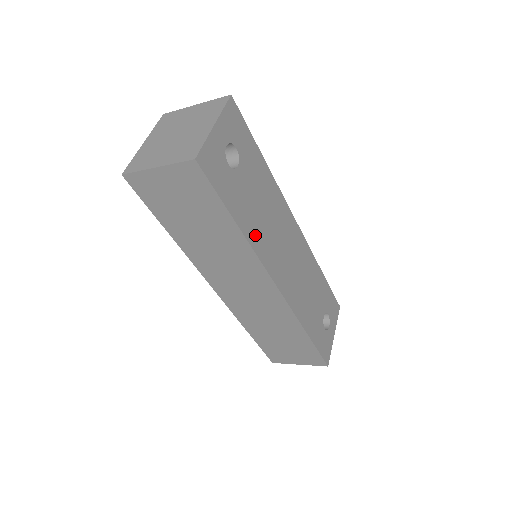
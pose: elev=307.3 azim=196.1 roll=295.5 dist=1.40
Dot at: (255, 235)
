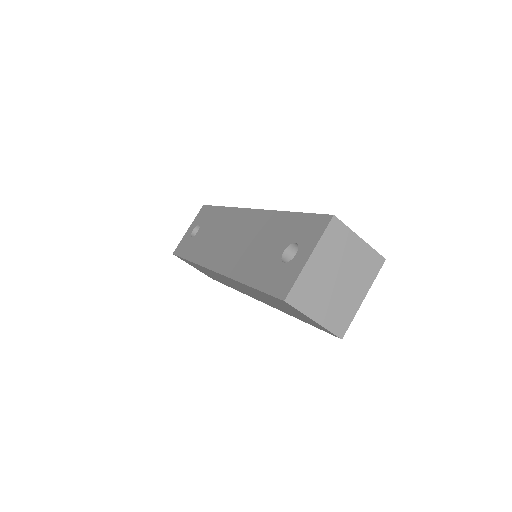
Dot at: occluded
